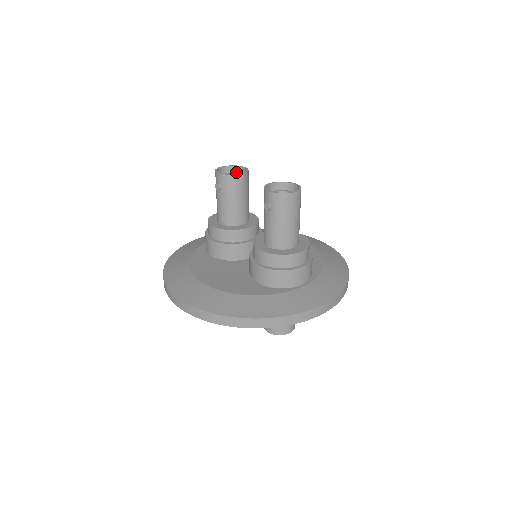
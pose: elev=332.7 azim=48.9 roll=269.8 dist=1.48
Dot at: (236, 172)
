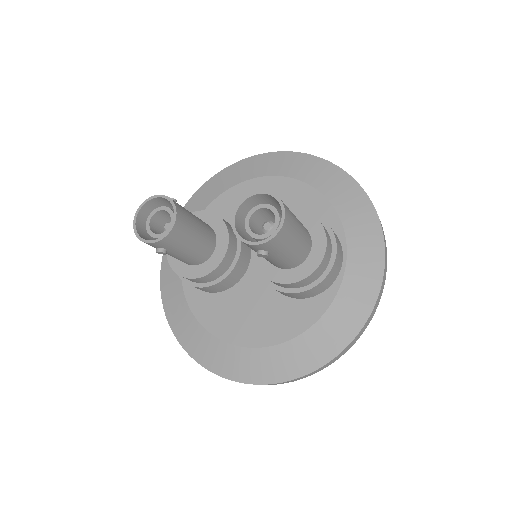
Dot at: (153, 205)
